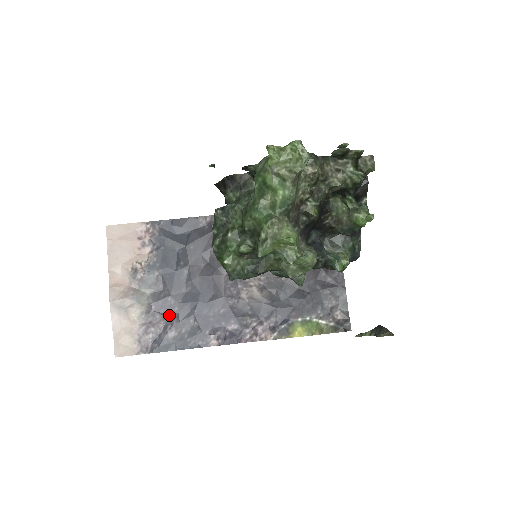
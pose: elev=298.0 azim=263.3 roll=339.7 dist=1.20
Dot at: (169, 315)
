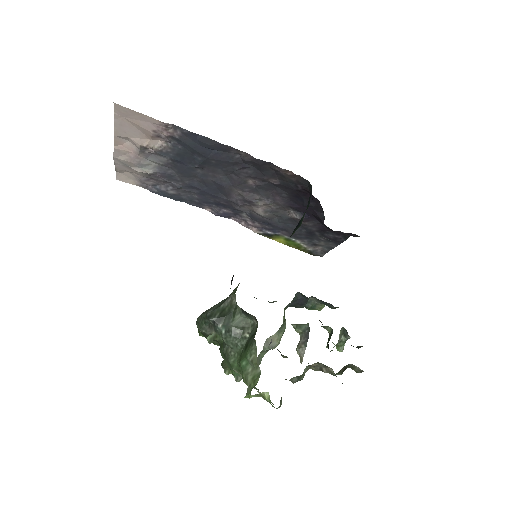
Dot at: (172, 183)
